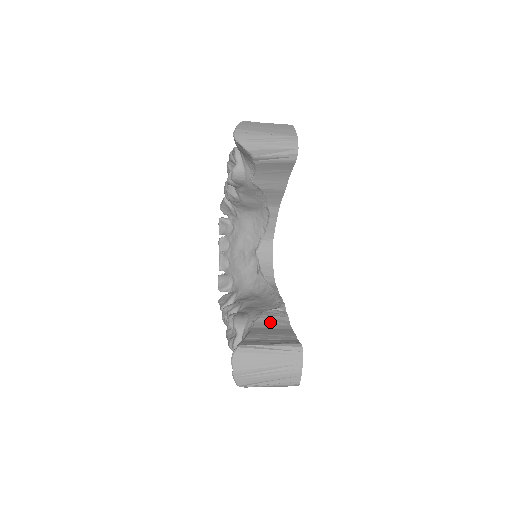
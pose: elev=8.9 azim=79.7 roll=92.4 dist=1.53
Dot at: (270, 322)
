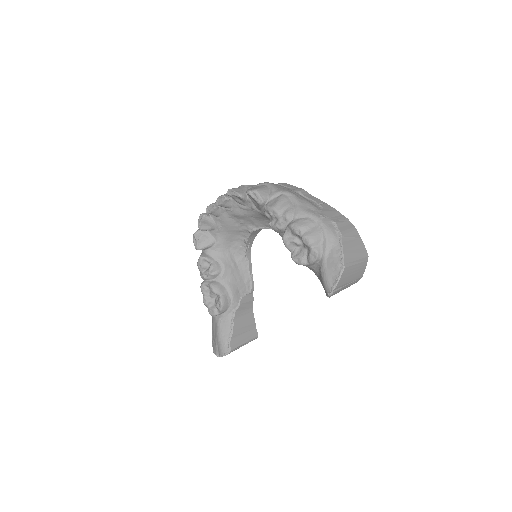
Dot at: (243, 309)
